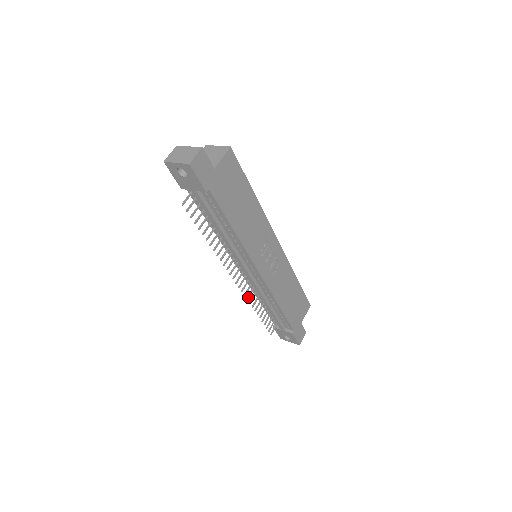
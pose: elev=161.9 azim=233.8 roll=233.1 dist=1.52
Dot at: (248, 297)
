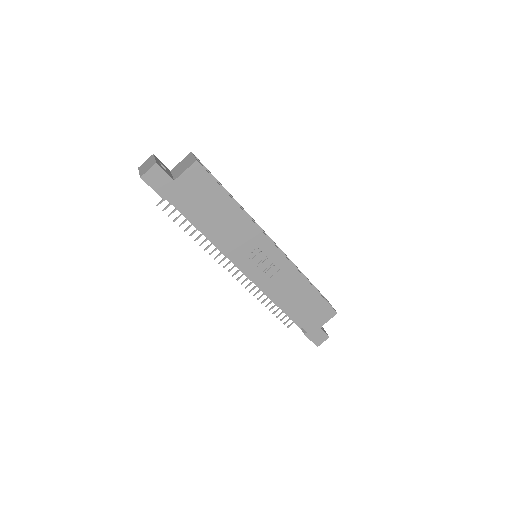
Dot at: (251, 290)
